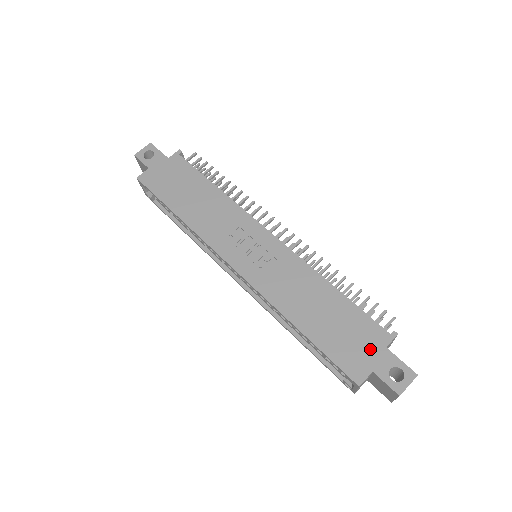
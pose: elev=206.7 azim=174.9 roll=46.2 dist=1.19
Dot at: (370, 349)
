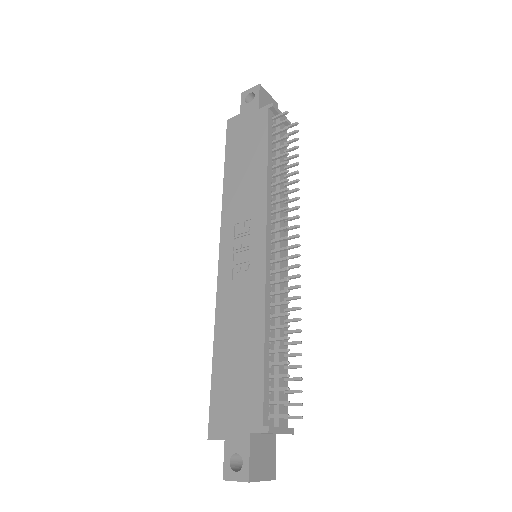
Dot at: (239, 421)
